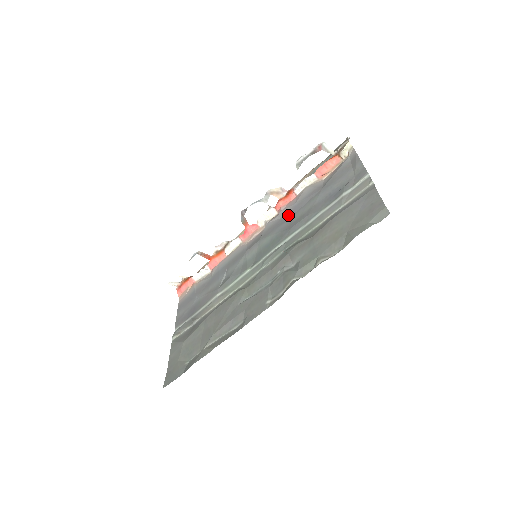
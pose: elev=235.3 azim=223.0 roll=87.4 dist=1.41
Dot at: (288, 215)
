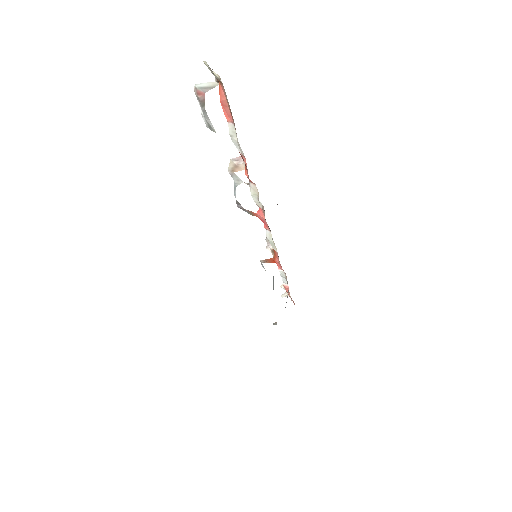
Dot at: occluded
